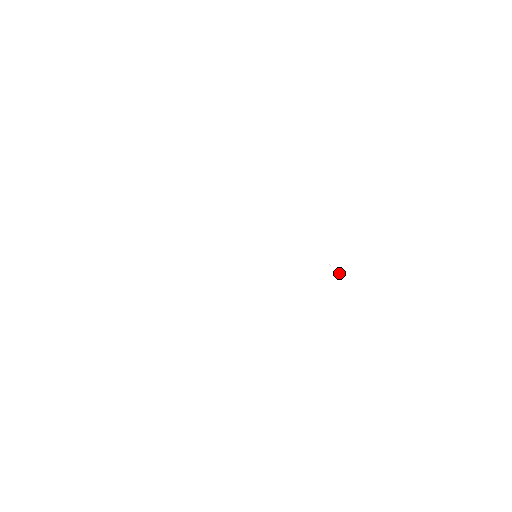
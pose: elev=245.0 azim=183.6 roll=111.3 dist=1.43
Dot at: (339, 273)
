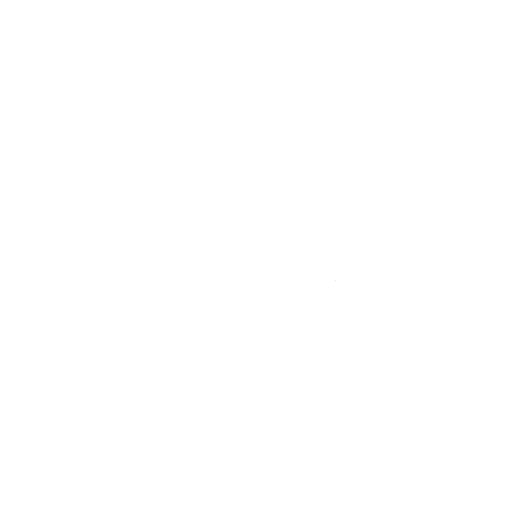
Dot at: occluded
